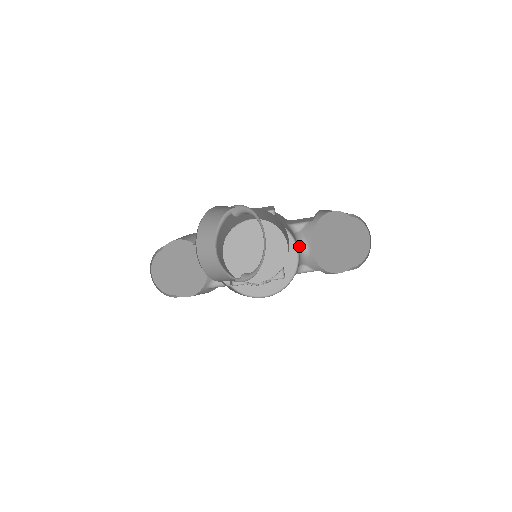
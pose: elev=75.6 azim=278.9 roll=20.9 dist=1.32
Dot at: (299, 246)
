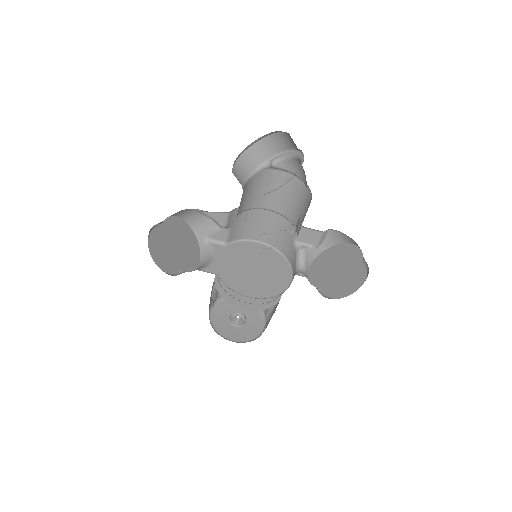
Dot at: (297, 267)
